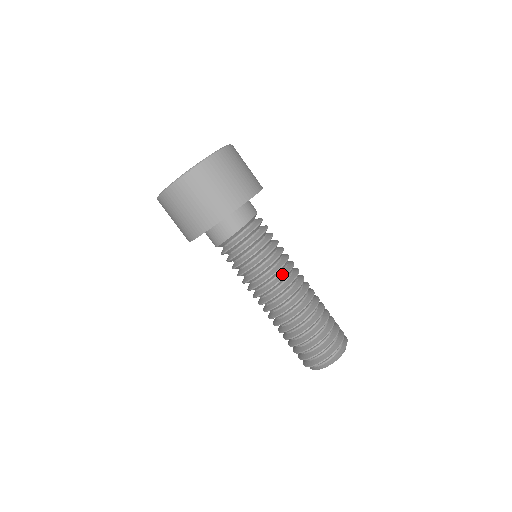
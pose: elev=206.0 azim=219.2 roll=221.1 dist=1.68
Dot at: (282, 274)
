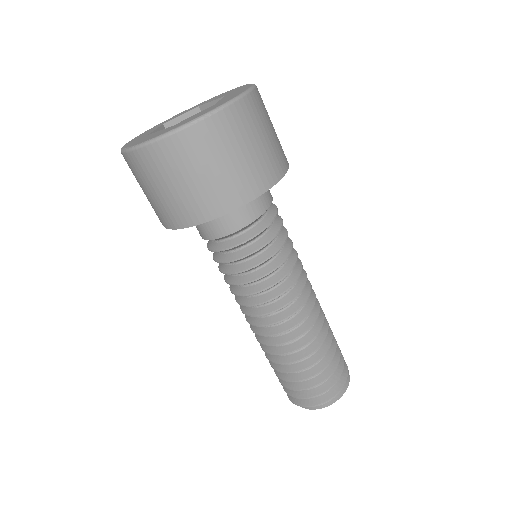
Dot at: (299, 284)
